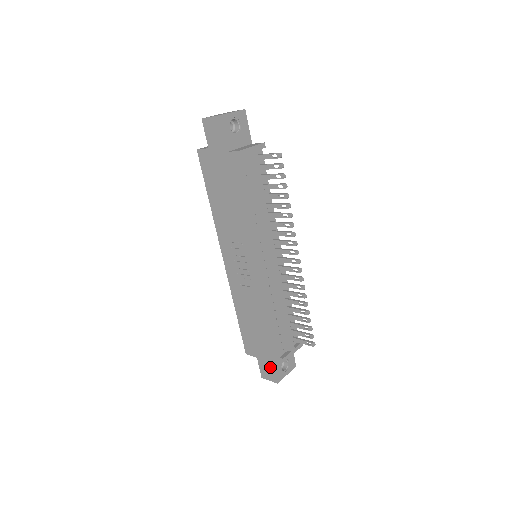
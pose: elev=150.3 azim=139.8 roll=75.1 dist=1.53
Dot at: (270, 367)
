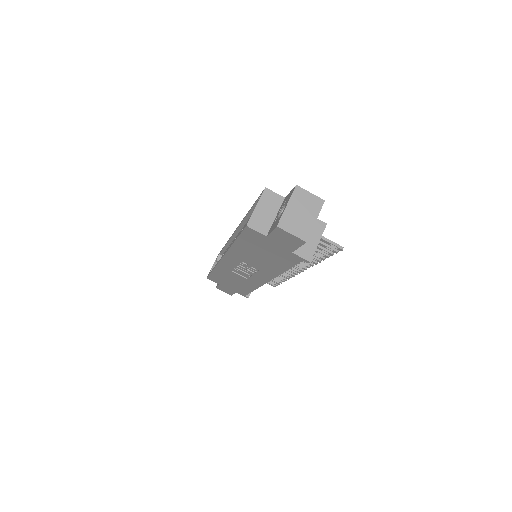
Dot at: (230, 292)
